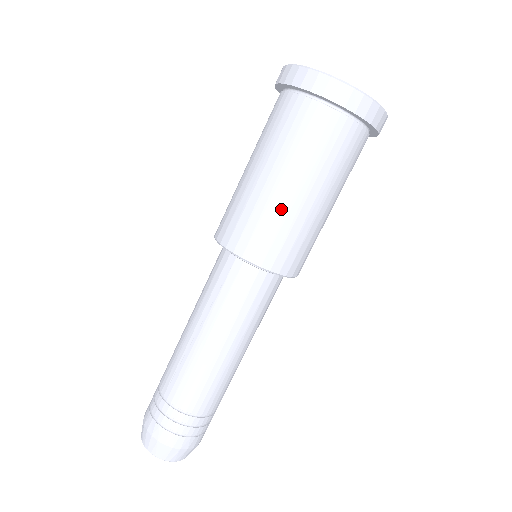
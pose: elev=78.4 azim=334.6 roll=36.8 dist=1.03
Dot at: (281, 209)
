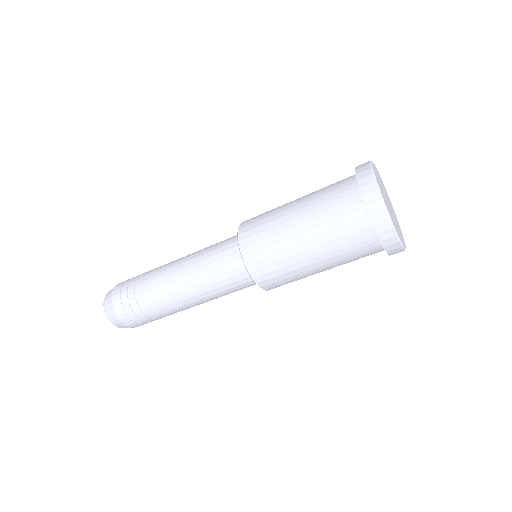
Dot at: occluded
